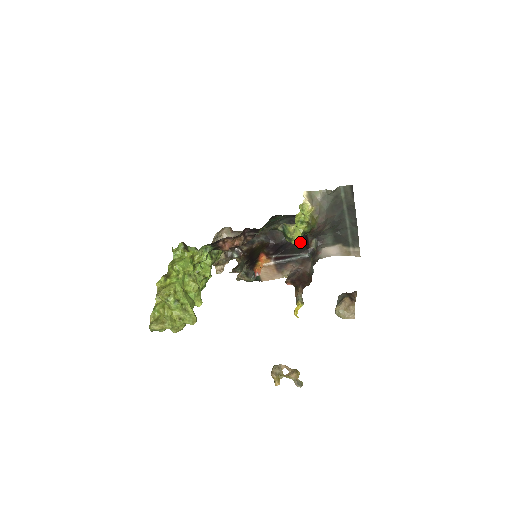
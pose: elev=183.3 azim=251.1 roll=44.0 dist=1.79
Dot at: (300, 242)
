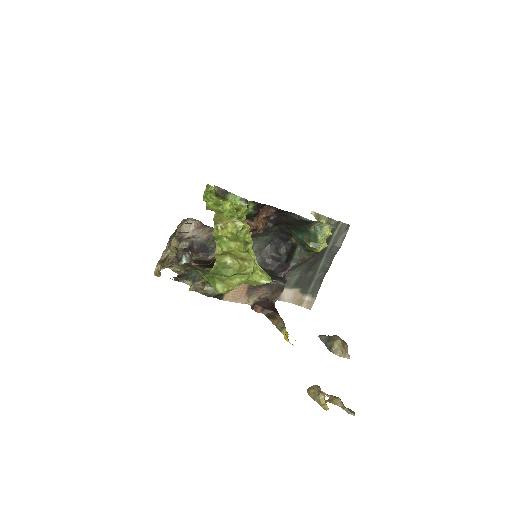
Dot at: (273, 269)
